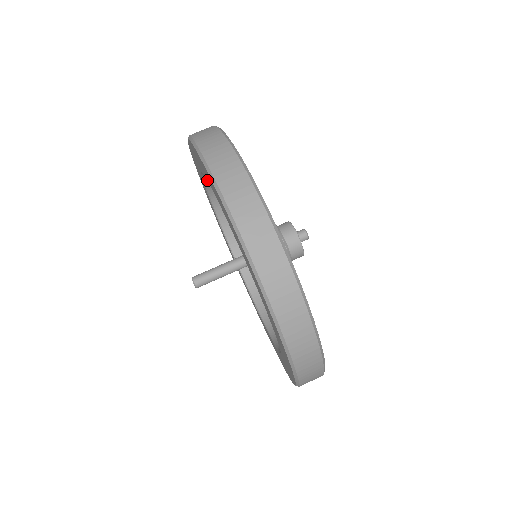
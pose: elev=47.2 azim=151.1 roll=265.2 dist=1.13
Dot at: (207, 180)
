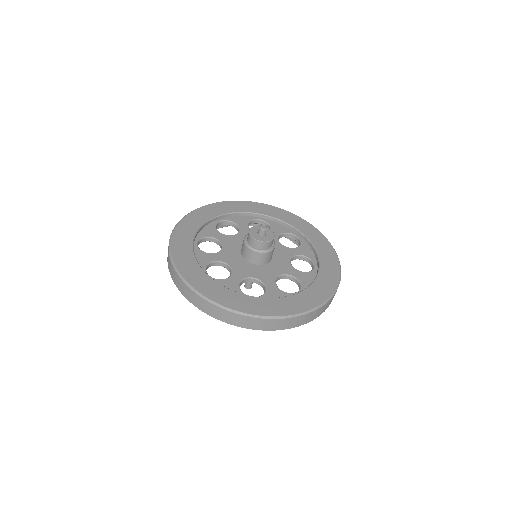
Dot at: occluded
